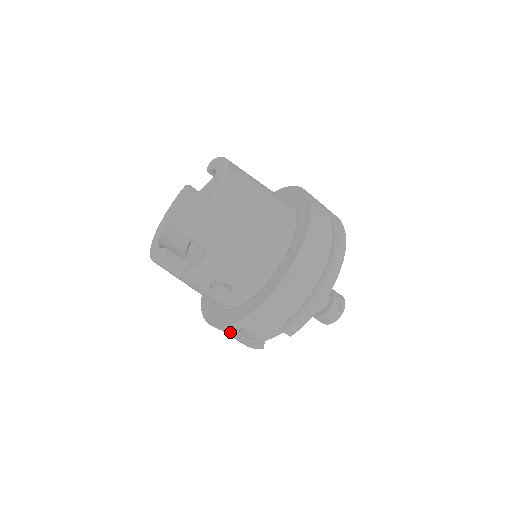
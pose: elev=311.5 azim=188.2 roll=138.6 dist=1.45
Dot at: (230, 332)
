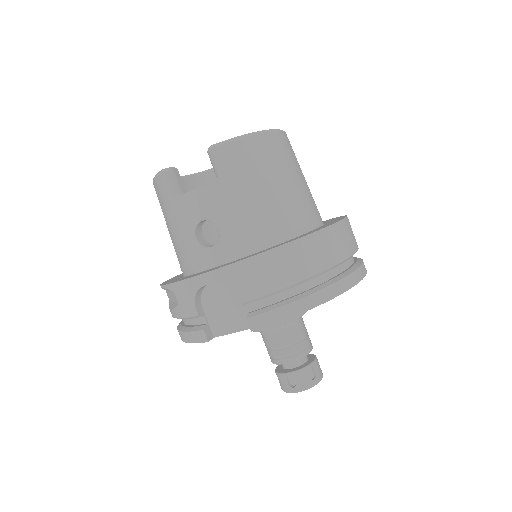
Dot at: (184, 295)
